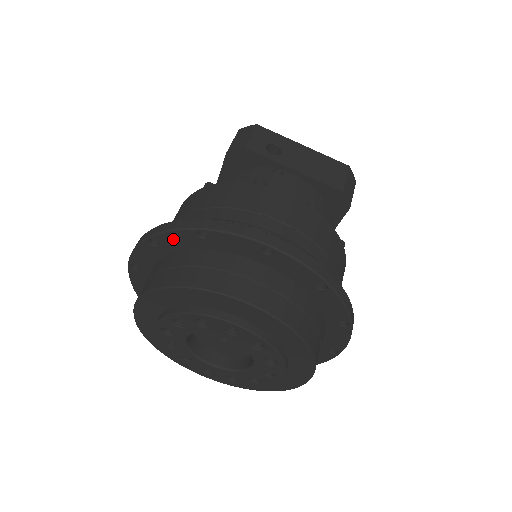
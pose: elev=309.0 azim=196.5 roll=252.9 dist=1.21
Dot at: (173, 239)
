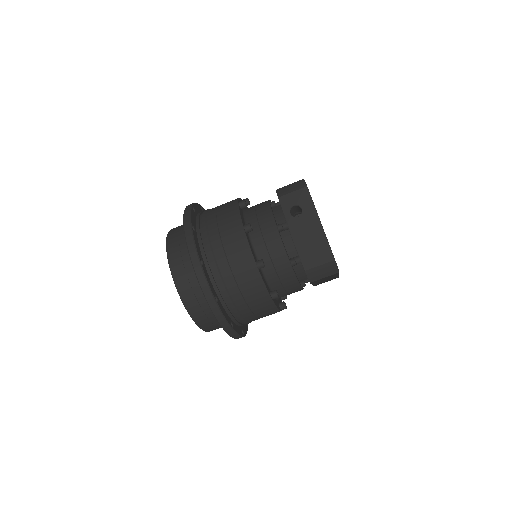
Dot at: occluded
